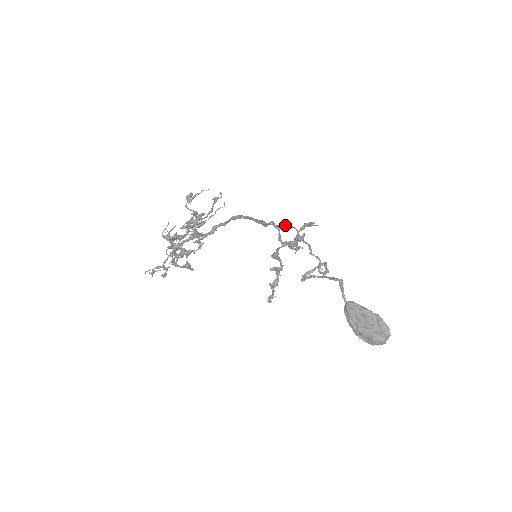
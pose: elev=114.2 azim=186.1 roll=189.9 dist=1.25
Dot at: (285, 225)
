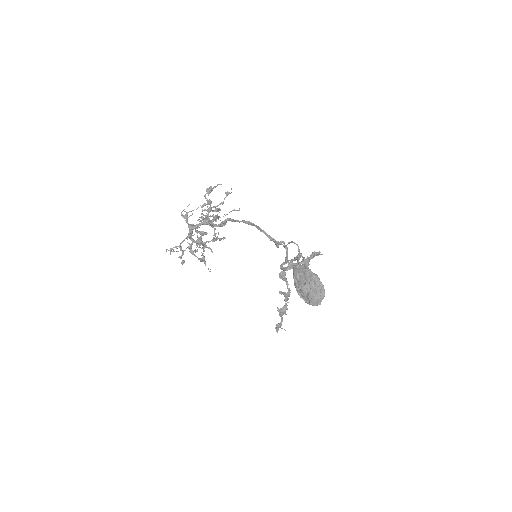
Dot at: (290, 242)
